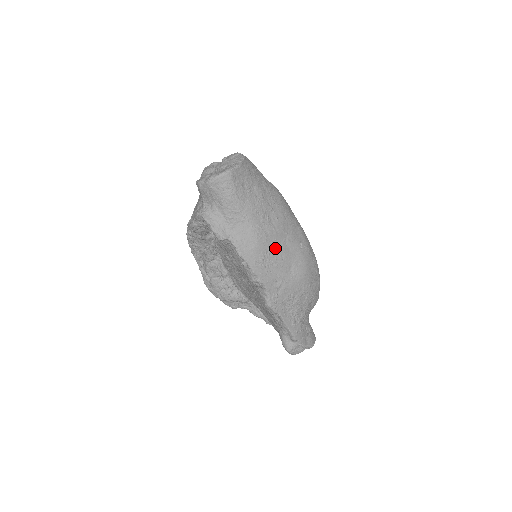
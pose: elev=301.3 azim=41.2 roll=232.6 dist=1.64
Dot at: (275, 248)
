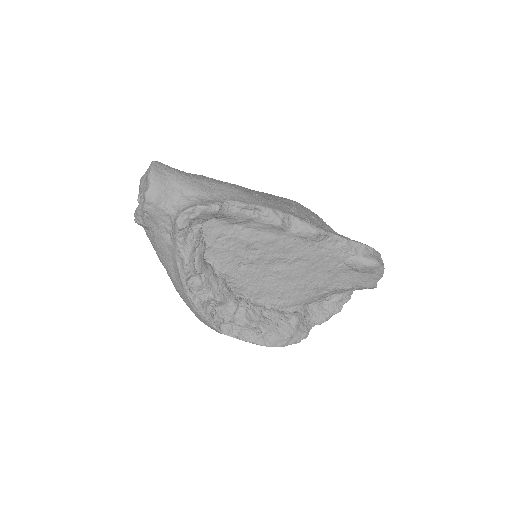
Dot at: (255, 193)
